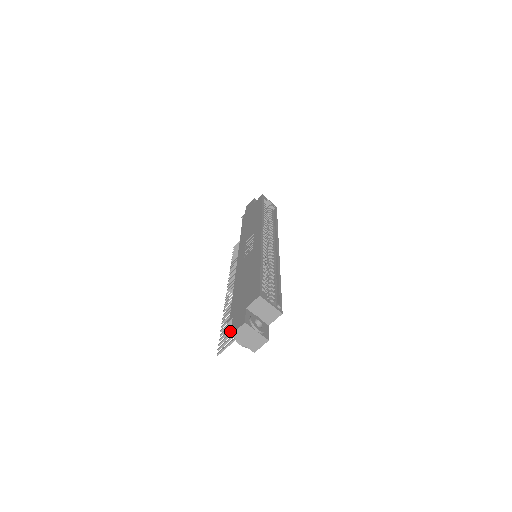
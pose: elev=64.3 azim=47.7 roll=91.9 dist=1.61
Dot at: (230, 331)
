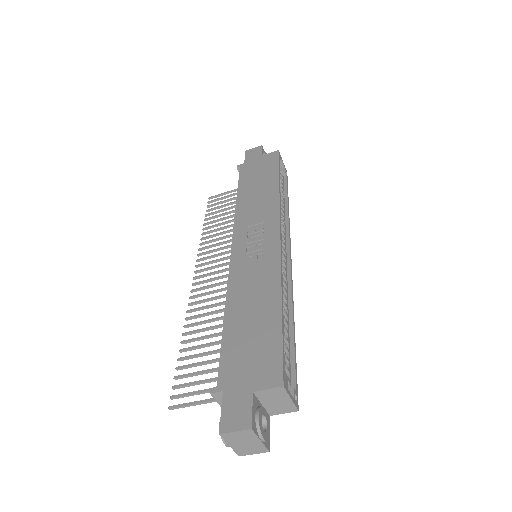
Dot at: (197, 374)
